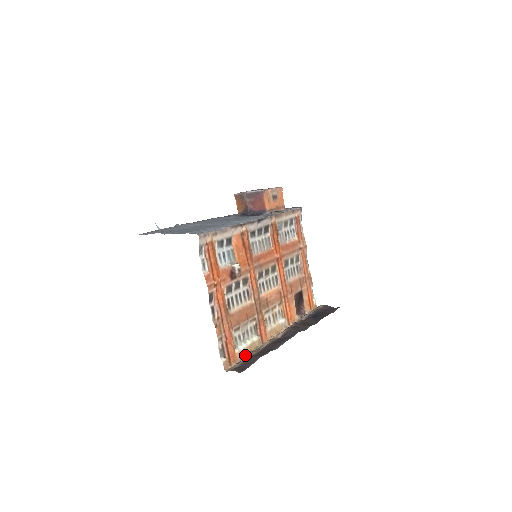
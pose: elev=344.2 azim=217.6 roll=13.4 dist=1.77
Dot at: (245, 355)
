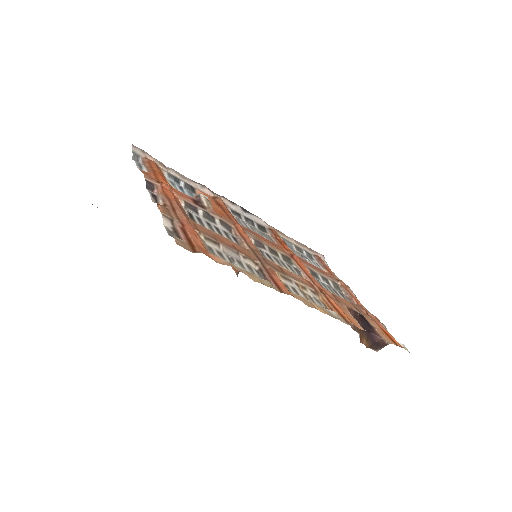
Dot at: occluded
